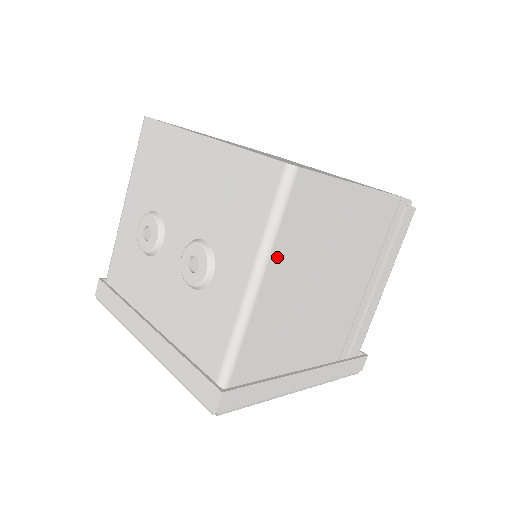
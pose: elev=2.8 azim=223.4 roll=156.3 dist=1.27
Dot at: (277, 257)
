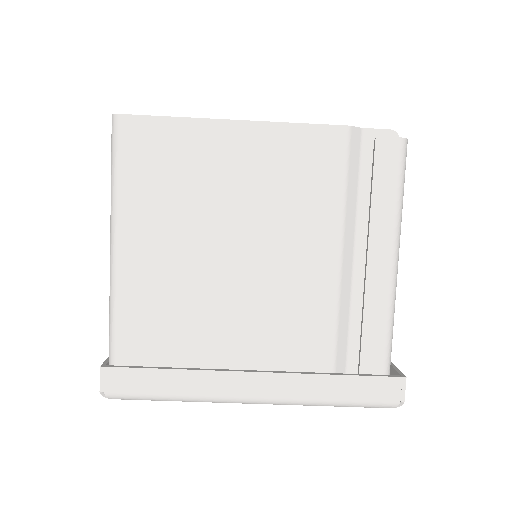
Dot at: (130, 213)
